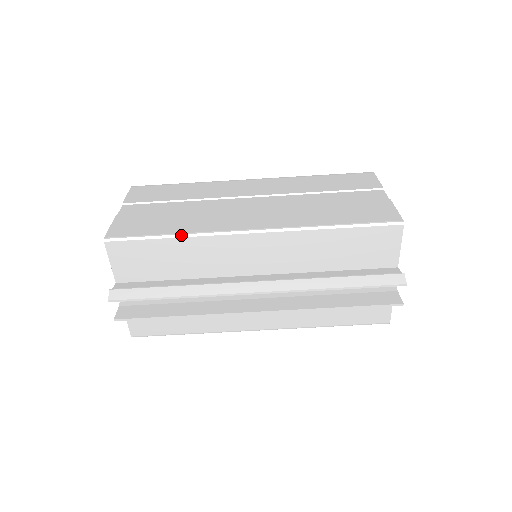
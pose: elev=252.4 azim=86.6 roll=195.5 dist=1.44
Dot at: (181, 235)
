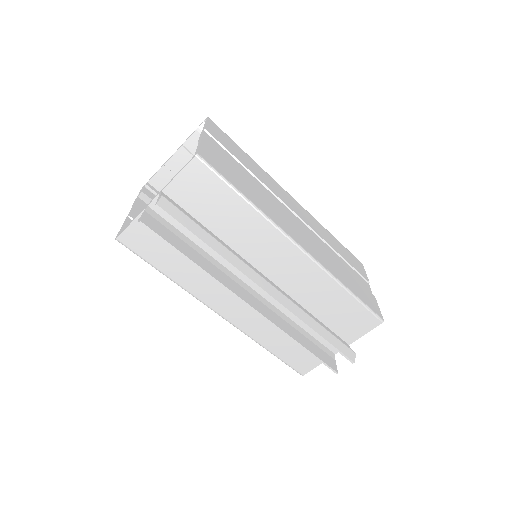
Dot at: (254, 206)
